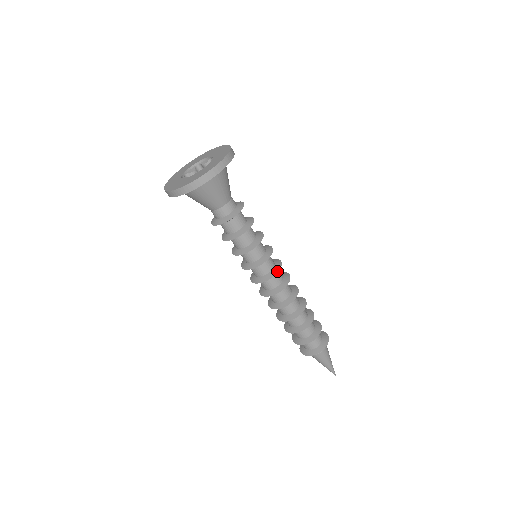
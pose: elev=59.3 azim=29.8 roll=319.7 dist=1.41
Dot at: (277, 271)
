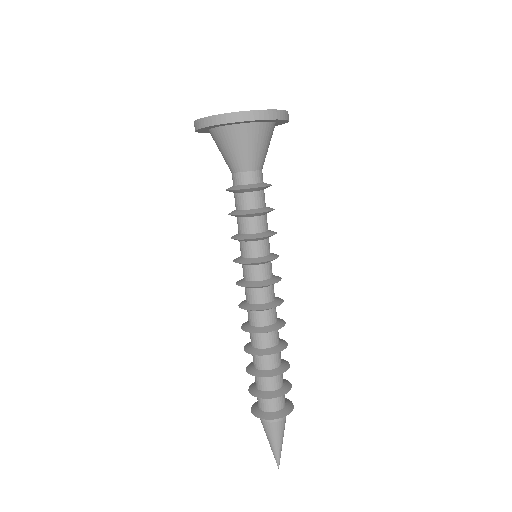
Dot at: (274, 282)
